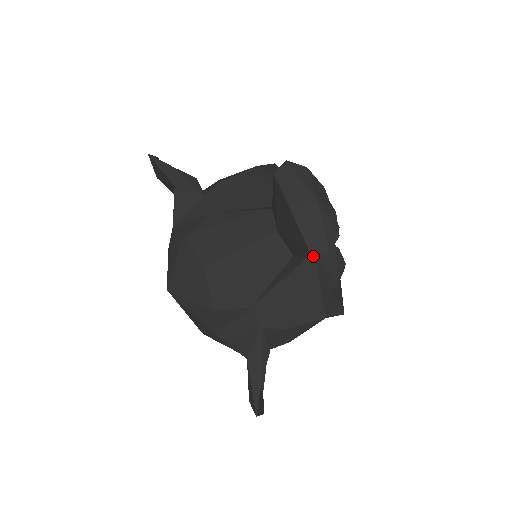
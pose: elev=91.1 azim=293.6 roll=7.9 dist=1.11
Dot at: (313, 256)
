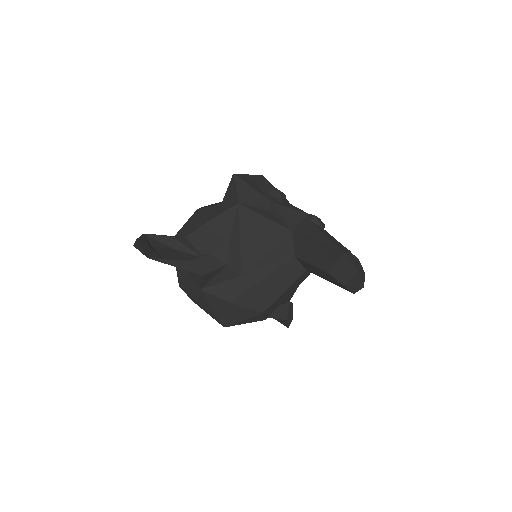
Dot at: occluded
